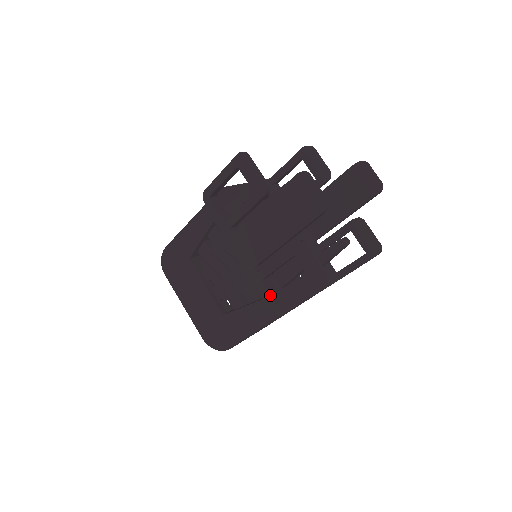
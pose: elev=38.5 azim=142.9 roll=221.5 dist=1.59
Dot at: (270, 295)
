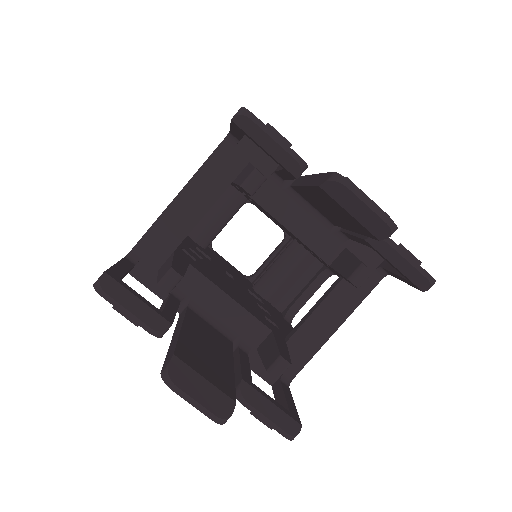
Dot at: occluded
